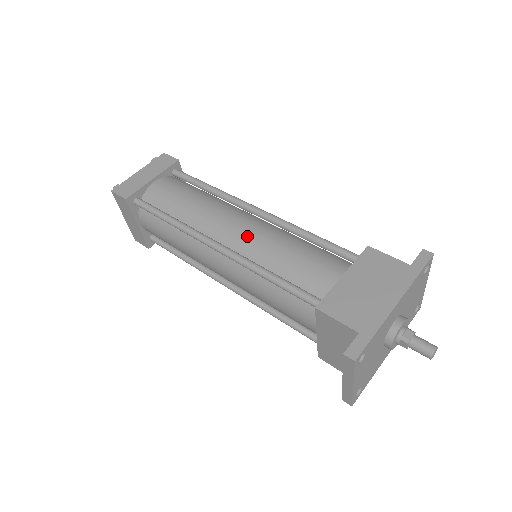
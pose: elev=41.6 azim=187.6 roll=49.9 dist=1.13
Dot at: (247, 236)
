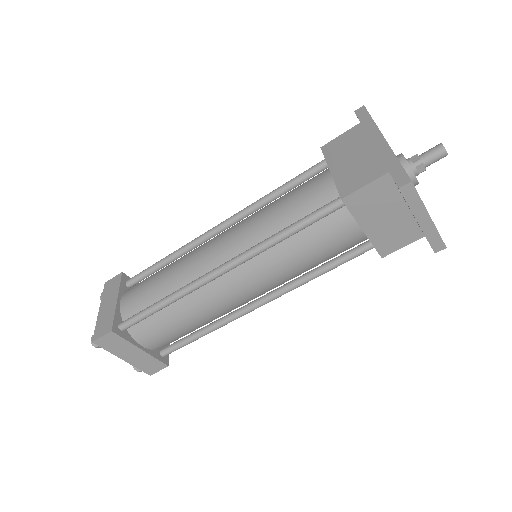
Dot at: (235, 238)
